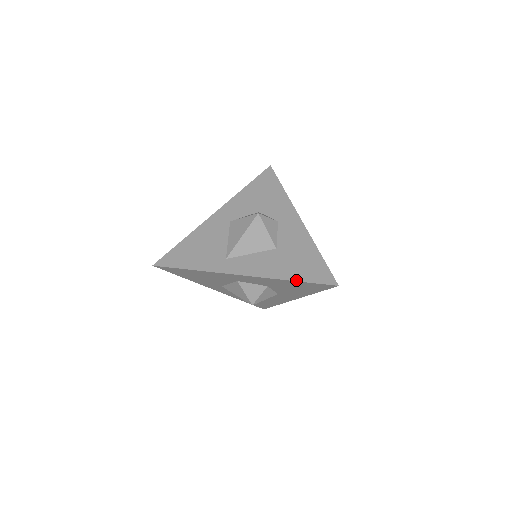
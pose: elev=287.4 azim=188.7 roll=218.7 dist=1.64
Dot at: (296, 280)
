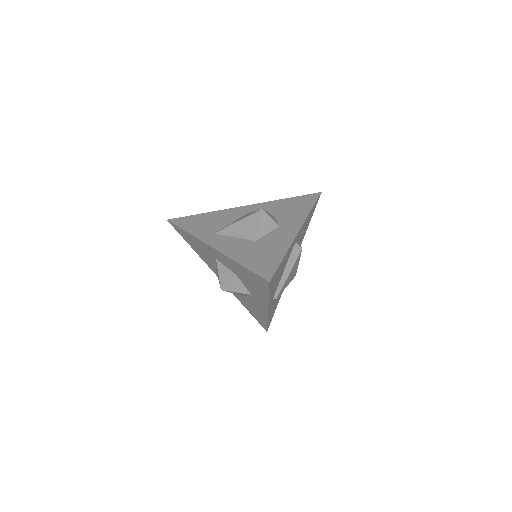
Dot at: (243, 265)
